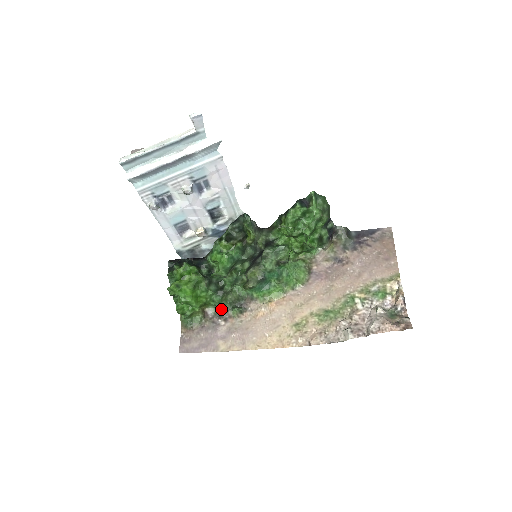
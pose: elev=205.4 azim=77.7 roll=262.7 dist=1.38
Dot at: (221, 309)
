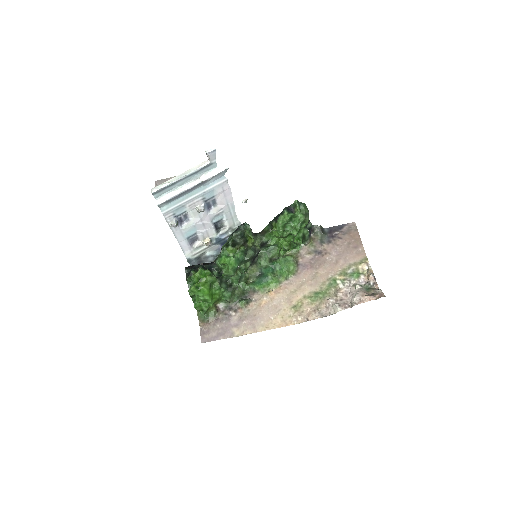
Dot at: (230, 303)
